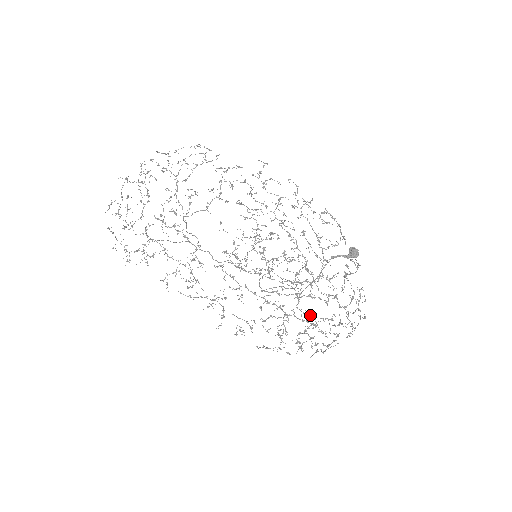
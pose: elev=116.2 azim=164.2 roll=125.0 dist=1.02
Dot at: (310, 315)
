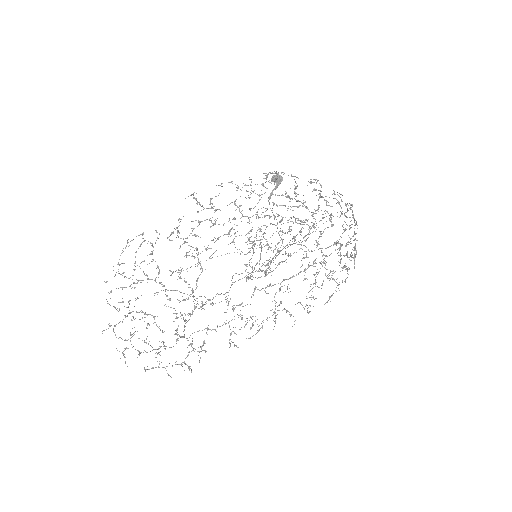
Dot at: occluded
